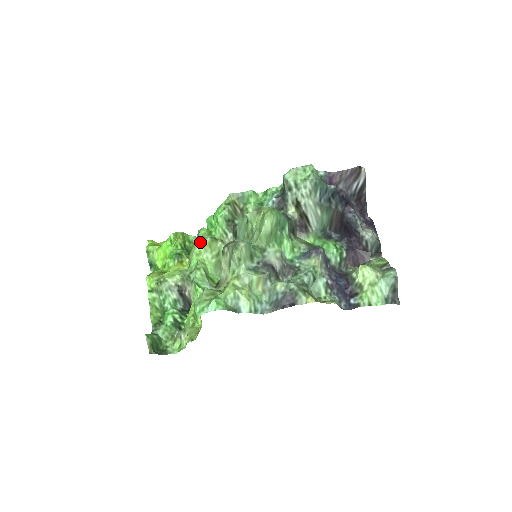
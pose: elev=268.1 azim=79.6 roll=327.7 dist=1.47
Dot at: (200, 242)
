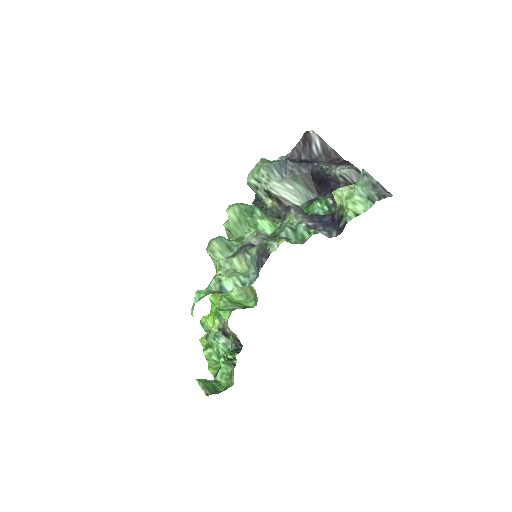
Dot at: occluded
